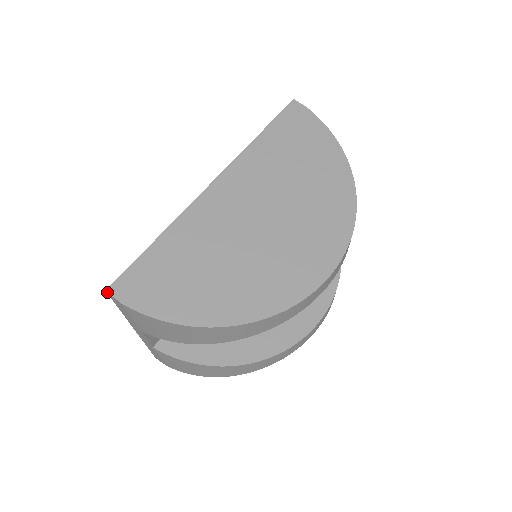
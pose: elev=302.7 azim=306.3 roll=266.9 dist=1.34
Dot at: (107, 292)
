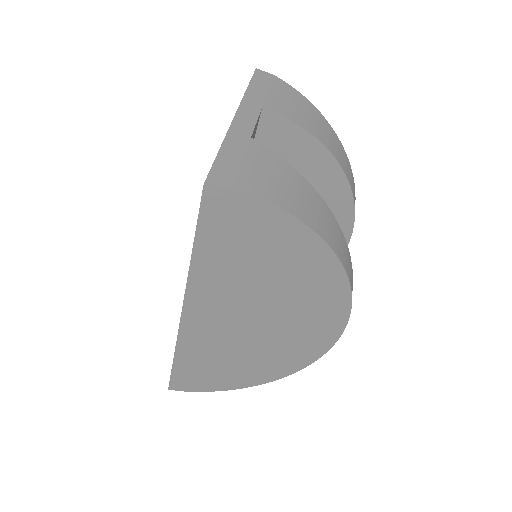
Dot at: occluded
